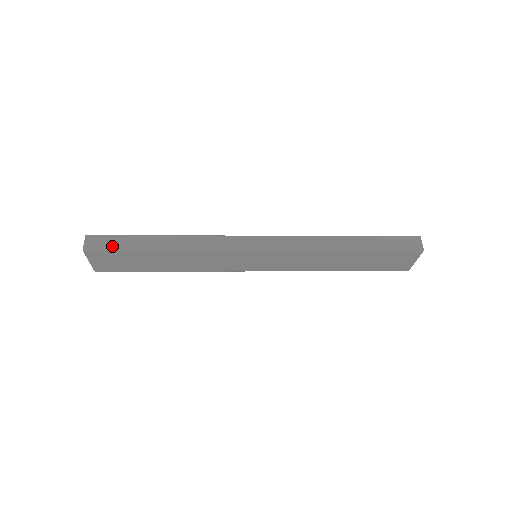
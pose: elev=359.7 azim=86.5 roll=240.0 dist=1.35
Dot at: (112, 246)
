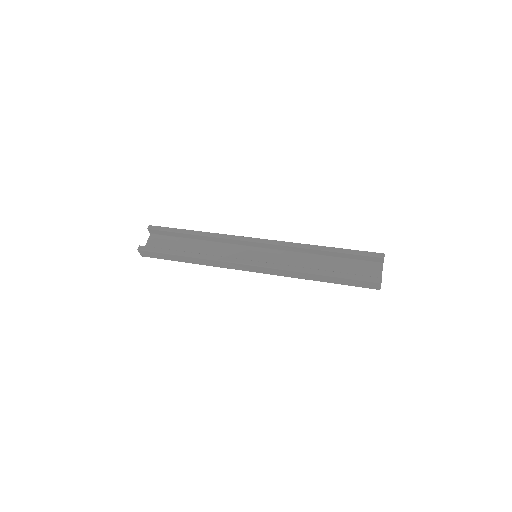
Dot at: (157, 257)
